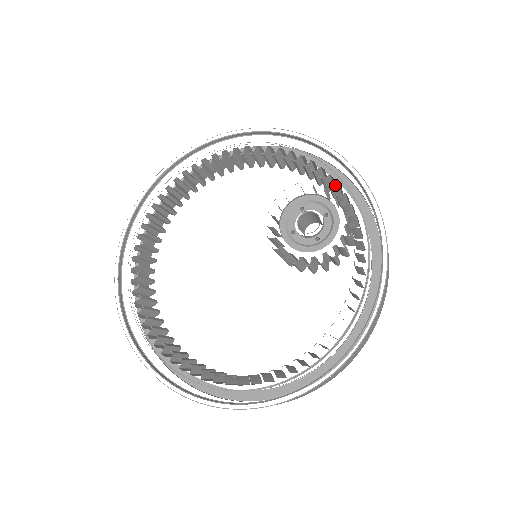
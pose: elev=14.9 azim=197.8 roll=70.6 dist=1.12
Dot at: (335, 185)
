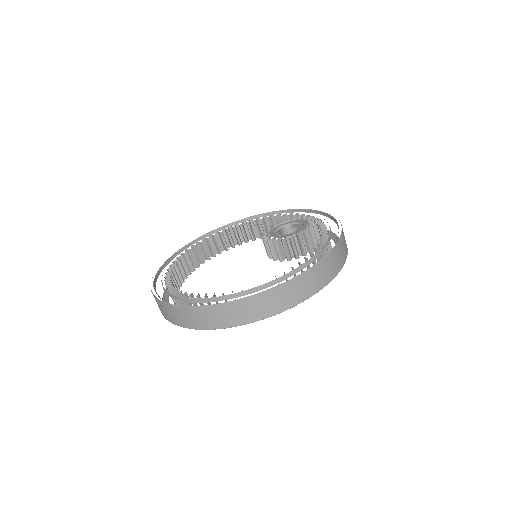
Dot at: occluded
